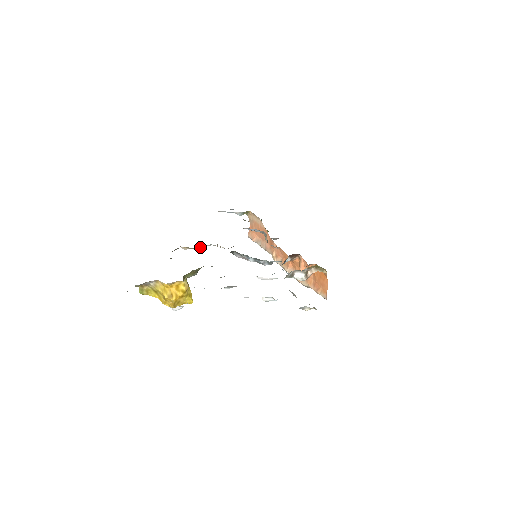
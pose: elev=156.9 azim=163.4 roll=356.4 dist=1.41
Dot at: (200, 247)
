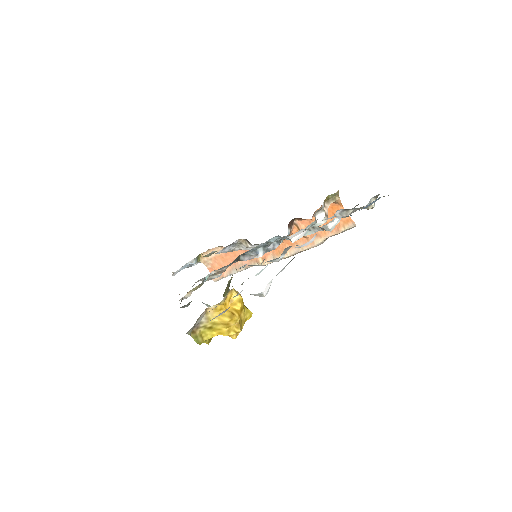
Dot at: (202, 282)
